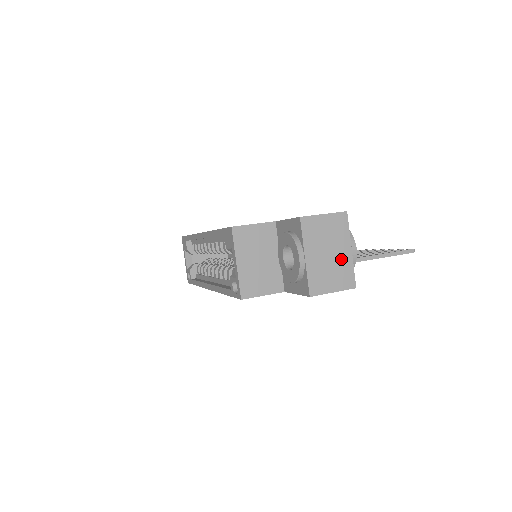
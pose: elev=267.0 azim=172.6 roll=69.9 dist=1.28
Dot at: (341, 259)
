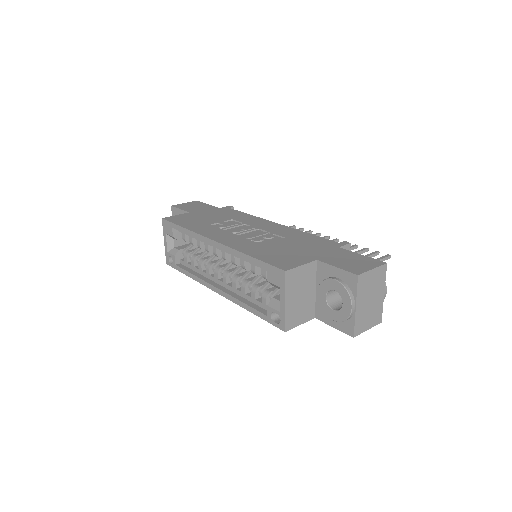
Dot at: (377, 303)
